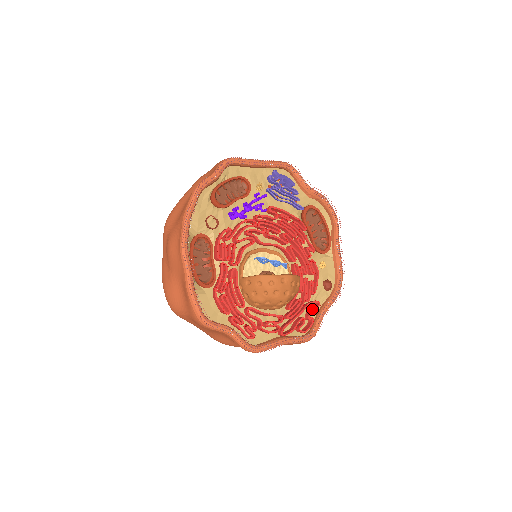
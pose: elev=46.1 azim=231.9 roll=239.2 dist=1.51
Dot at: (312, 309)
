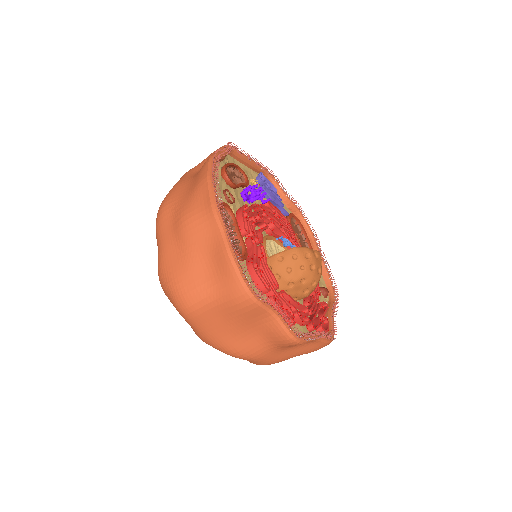
Dot at: (323, 310)
